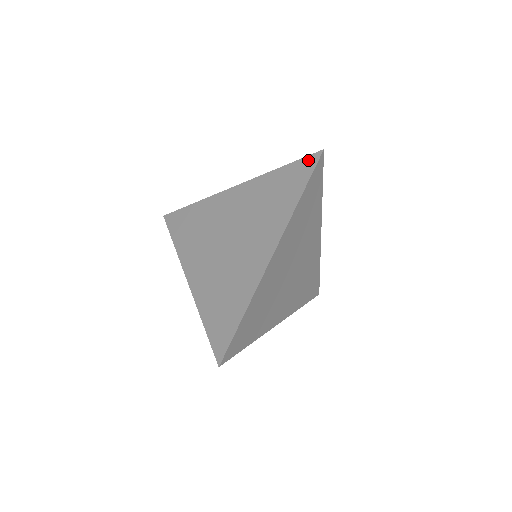
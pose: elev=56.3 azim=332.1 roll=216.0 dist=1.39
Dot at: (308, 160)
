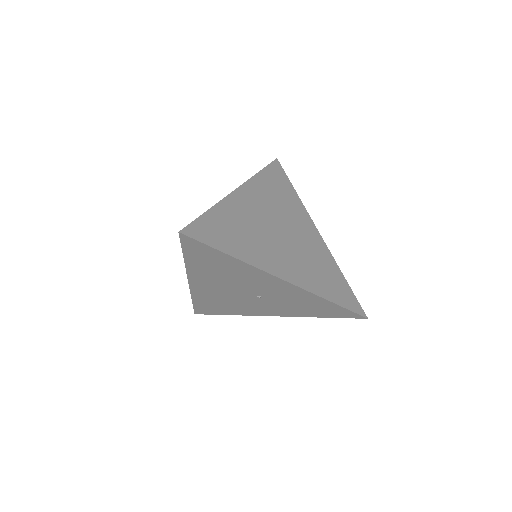
Dot at: occluded
